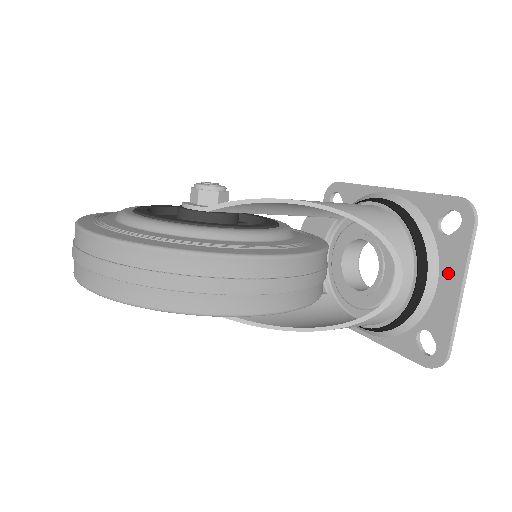
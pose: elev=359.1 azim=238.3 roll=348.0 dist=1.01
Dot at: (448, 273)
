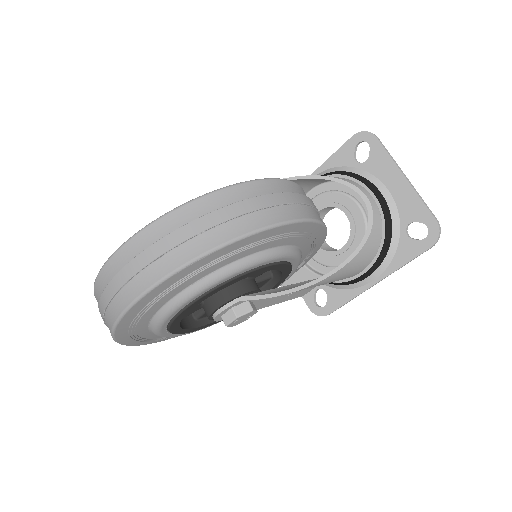
Dot at: (388, 177)
